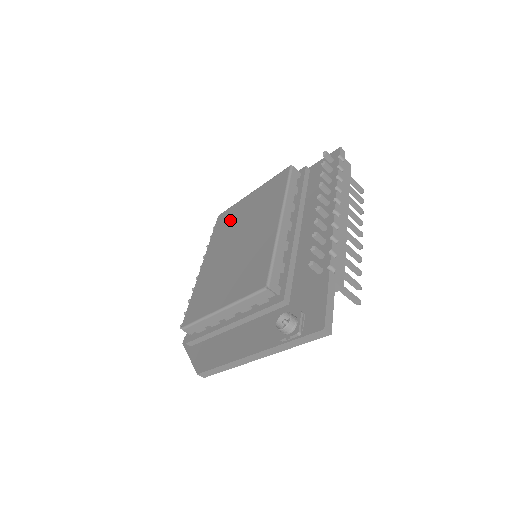
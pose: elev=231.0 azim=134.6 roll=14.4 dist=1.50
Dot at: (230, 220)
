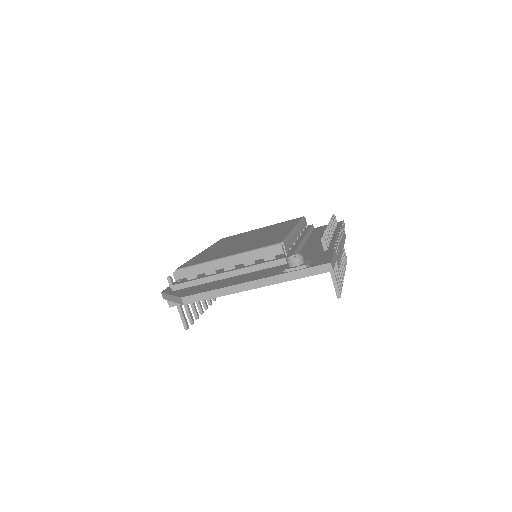
Dot at: (237, 236)
